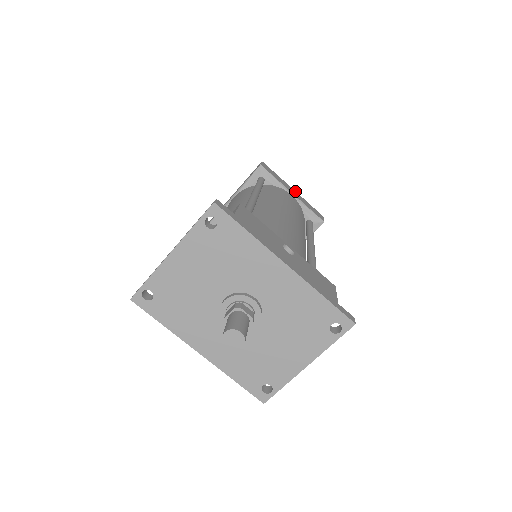
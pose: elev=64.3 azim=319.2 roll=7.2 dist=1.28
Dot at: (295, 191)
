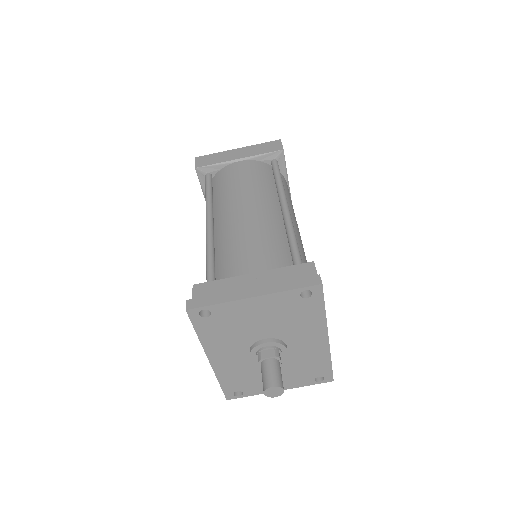
Dot at: occluded
